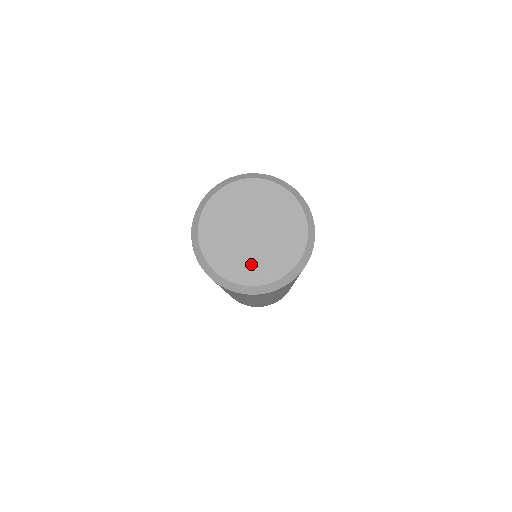
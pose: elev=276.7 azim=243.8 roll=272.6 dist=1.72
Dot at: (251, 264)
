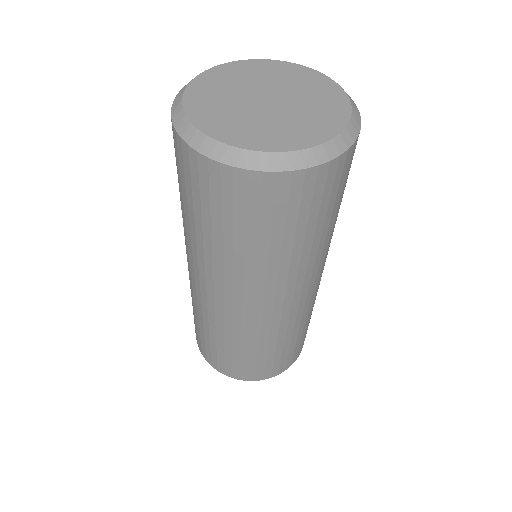
Dot at: (286, 129)
